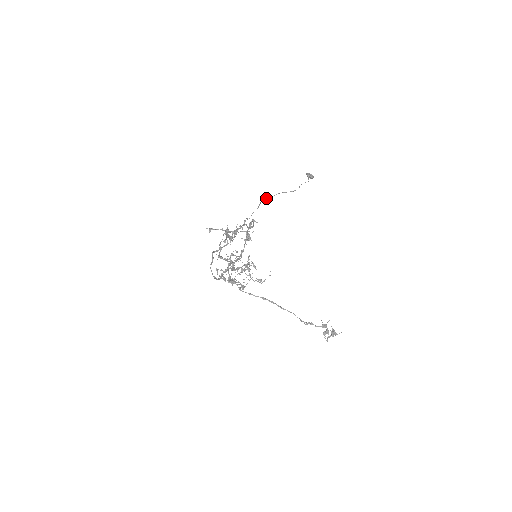
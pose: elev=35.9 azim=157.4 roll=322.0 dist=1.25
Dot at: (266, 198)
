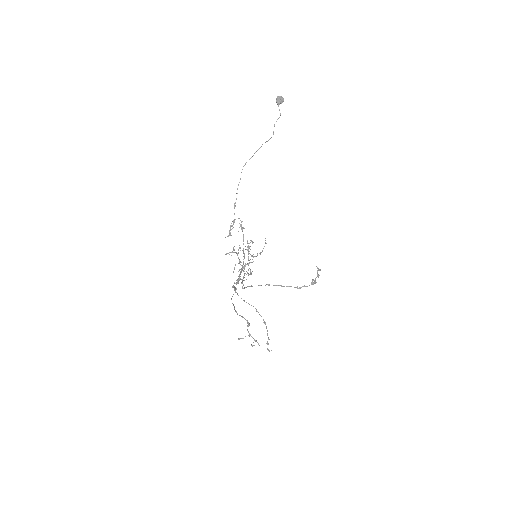
Dot at: (245, 164)
